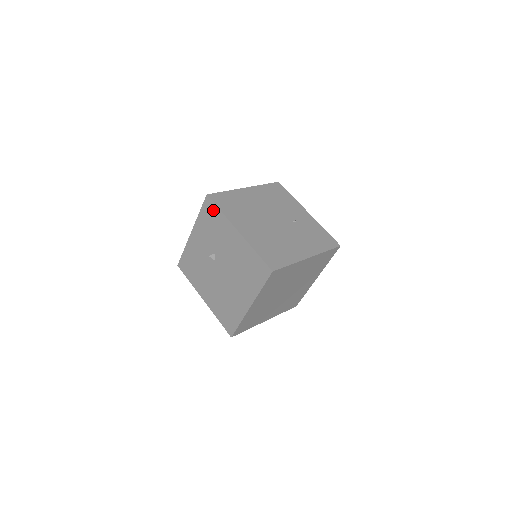
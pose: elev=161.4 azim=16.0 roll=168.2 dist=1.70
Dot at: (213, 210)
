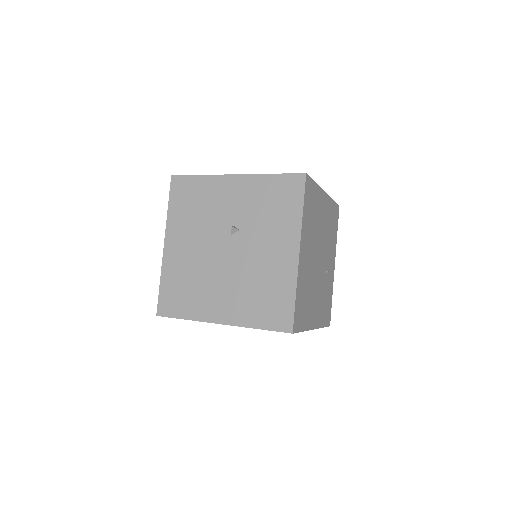
Dot at: (294, 196)
